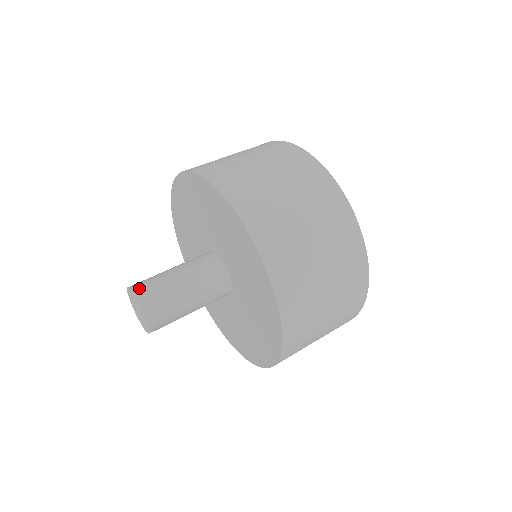
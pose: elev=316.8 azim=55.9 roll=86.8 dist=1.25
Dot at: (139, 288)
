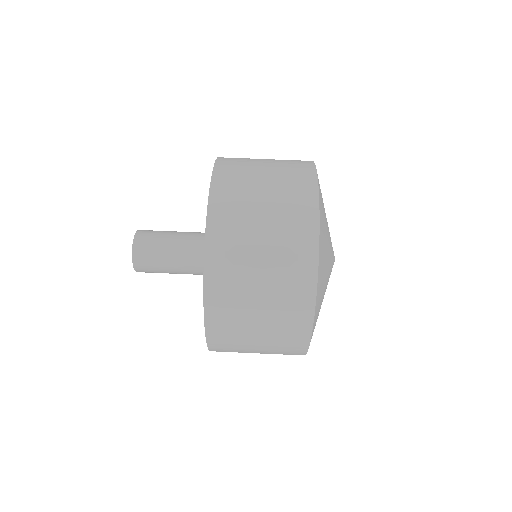
Dot at: (140, 238)
